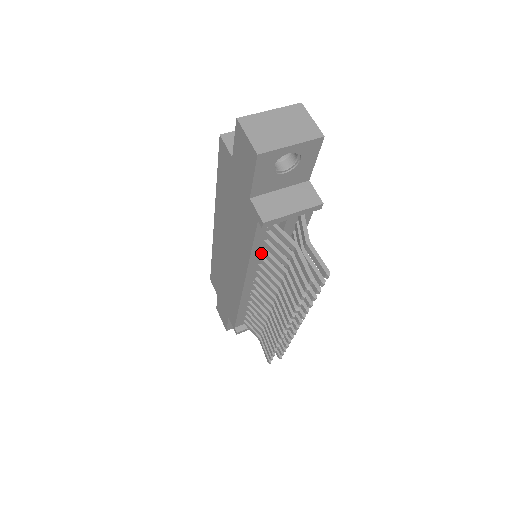
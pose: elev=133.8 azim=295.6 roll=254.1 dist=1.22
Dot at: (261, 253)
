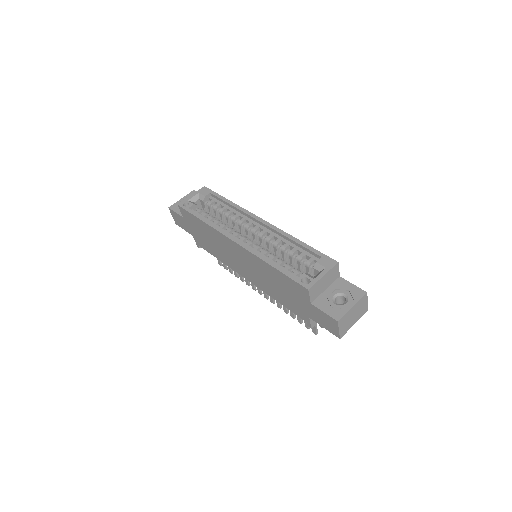
Dot at: occluded
